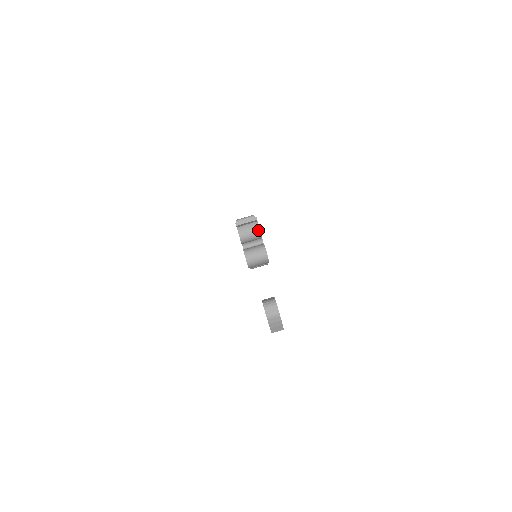
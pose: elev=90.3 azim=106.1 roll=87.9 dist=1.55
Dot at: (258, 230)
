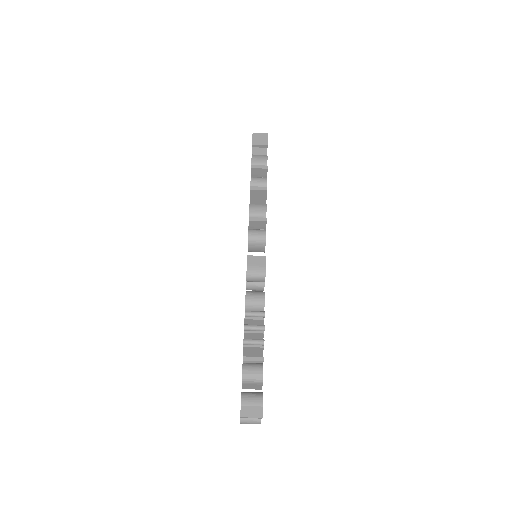
Dot at: occluded
